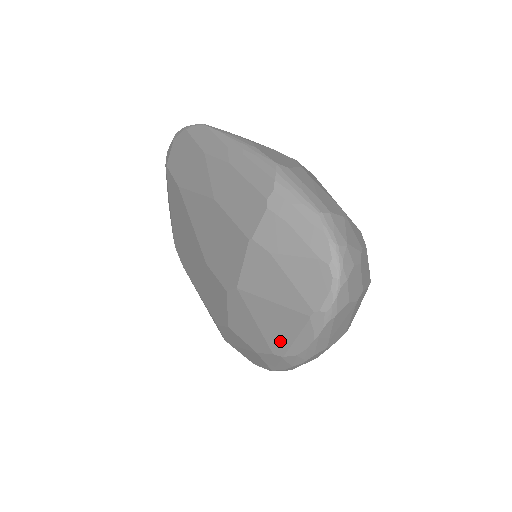
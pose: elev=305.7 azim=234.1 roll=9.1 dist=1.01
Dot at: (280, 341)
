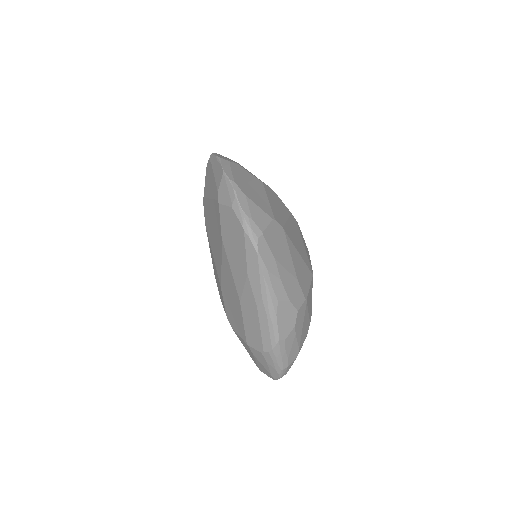
Dot at: occluded
